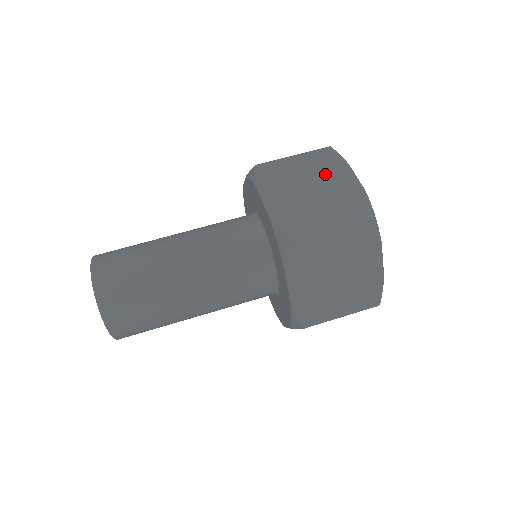
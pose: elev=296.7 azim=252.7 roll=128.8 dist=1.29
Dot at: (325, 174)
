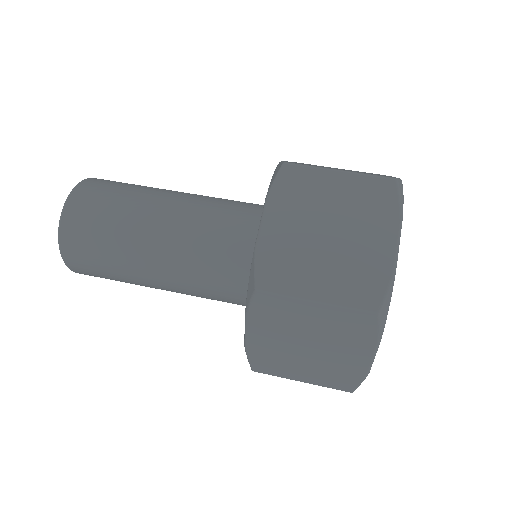
Dot at: (363, 172)
